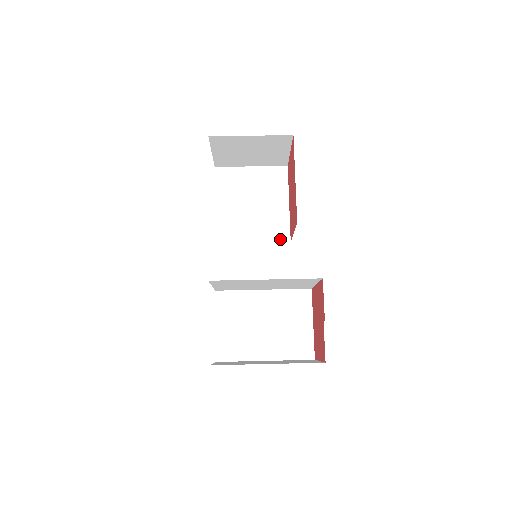
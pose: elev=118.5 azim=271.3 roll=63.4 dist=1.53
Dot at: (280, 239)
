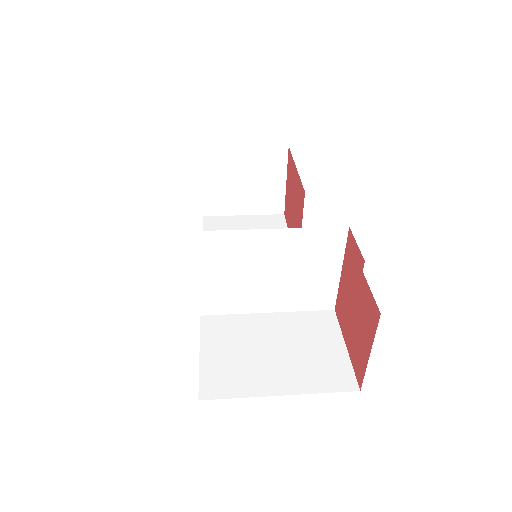
Dot at: occluded
